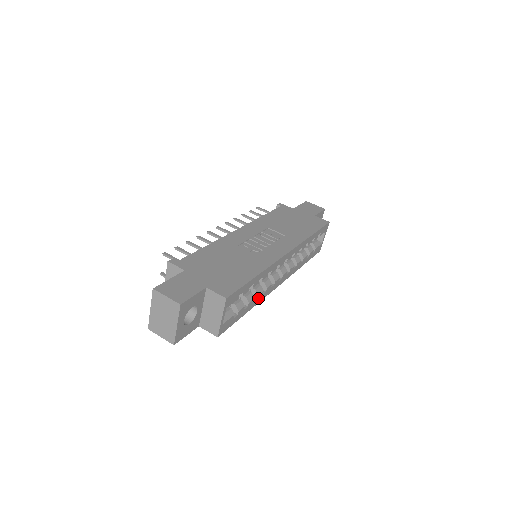
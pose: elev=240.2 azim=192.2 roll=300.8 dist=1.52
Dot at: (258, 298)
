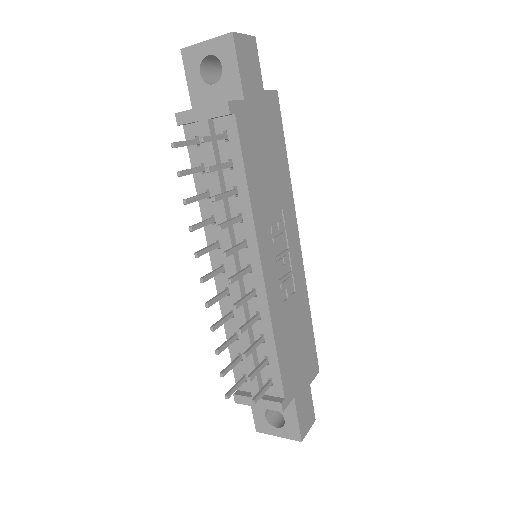
Dot at: occluded
